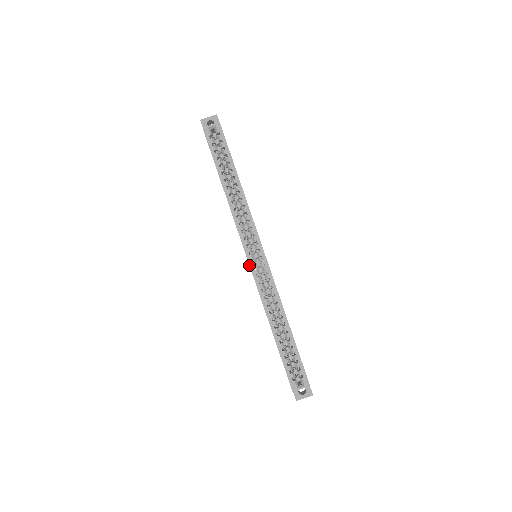
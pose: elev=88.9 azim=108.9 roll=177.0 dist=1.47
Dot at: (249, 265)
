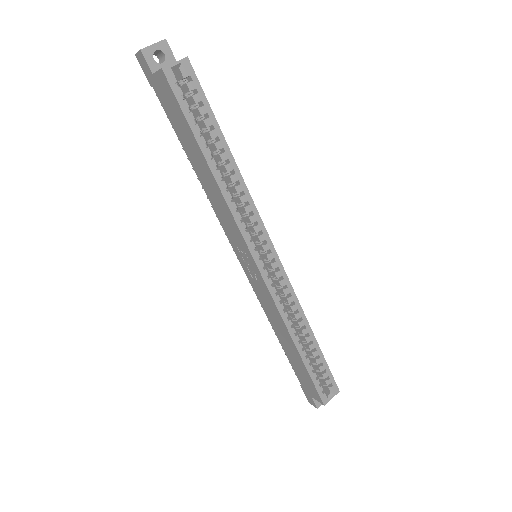
Dot at: (261, 274)
